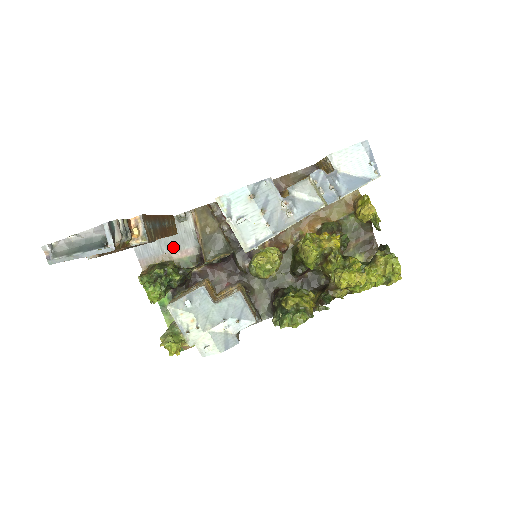
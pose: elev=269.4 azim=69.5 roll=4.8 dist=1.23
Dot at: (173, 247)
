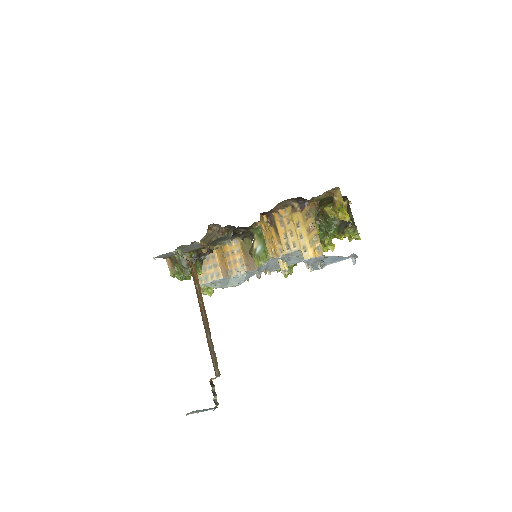
Dot at: (186, 250)
